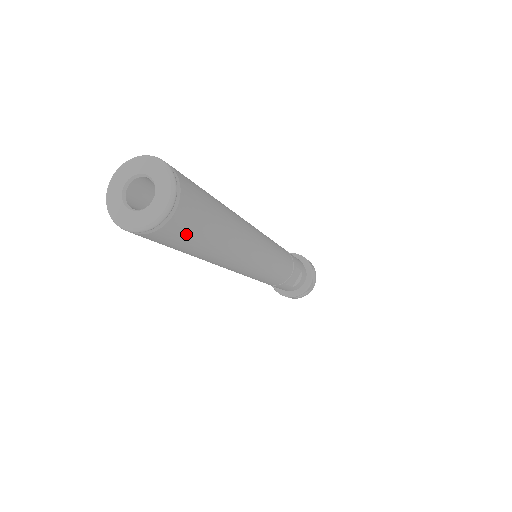
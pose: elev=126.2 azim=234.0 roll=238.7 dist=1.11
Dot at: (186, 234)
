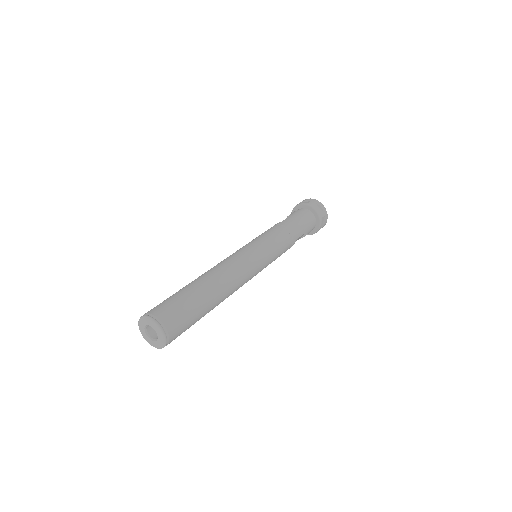
Dot at: occluded
